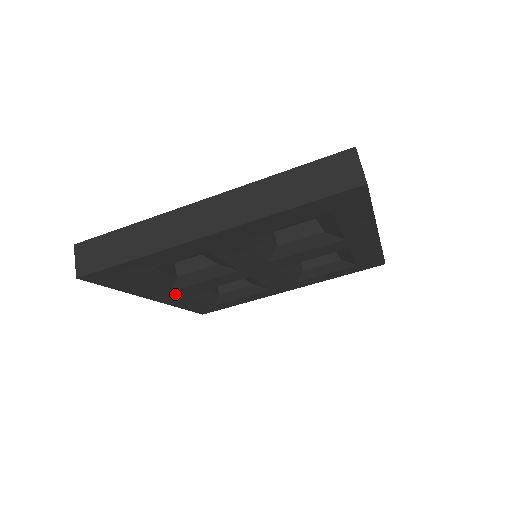
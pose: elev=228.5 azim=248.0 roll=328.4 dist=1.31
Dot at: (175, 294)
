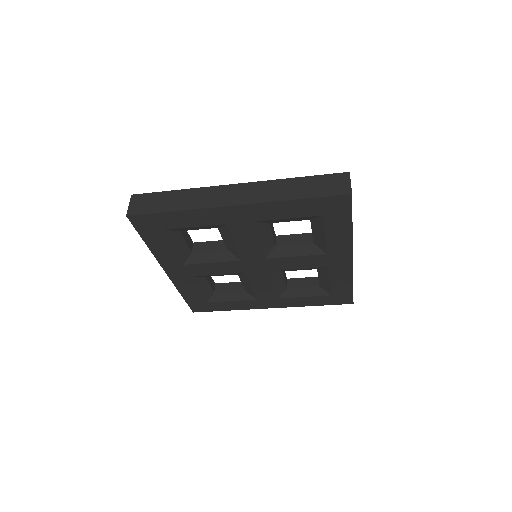
Dot at: (184, 271)
